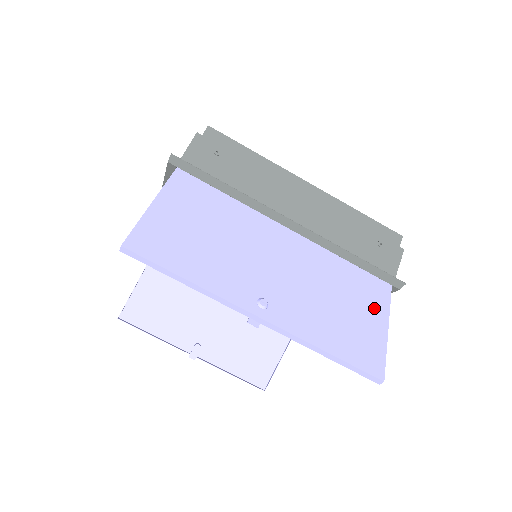
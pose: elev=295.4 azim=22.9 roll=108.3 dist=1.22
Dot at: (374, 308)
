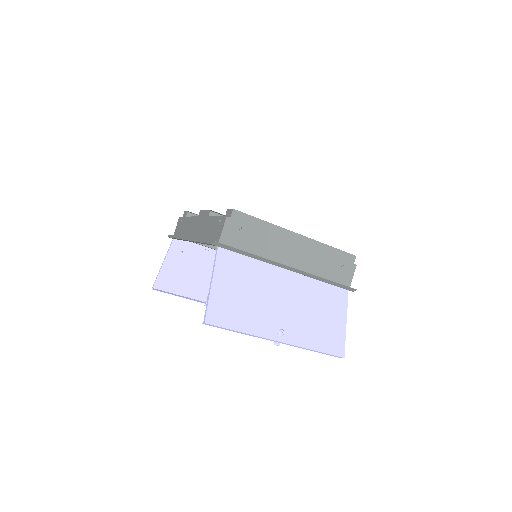
Dot at: (339, 312)
